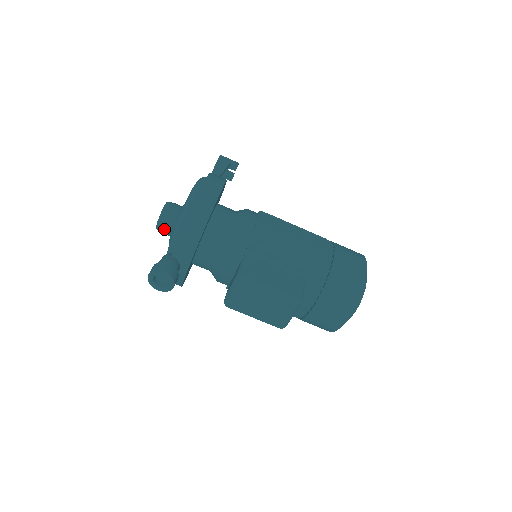
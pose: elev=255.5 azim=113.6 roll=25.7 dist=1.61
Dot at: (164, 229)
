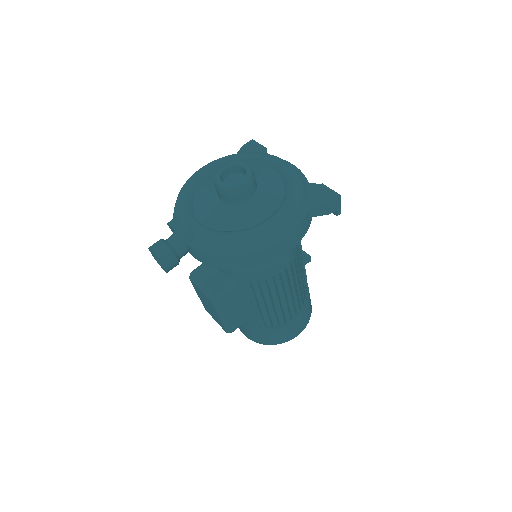
Dot at: (218, 193)
